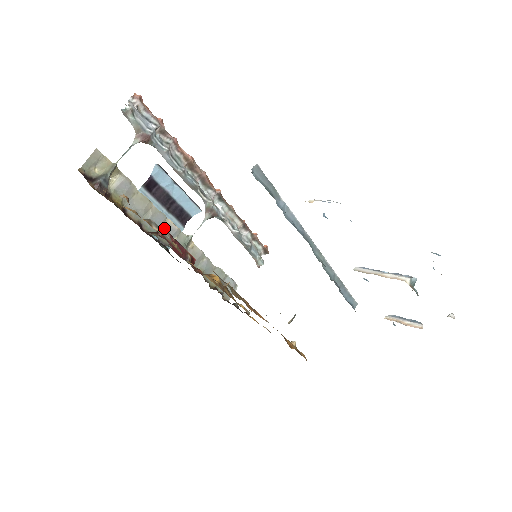
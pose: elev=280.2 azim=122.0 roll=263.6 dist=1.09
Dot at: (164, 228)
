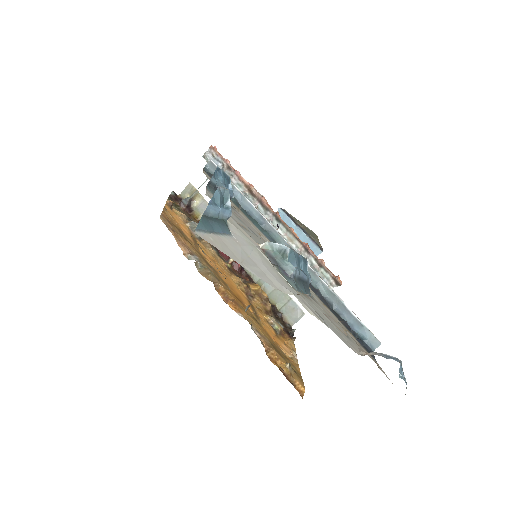
Dot at: occluded
